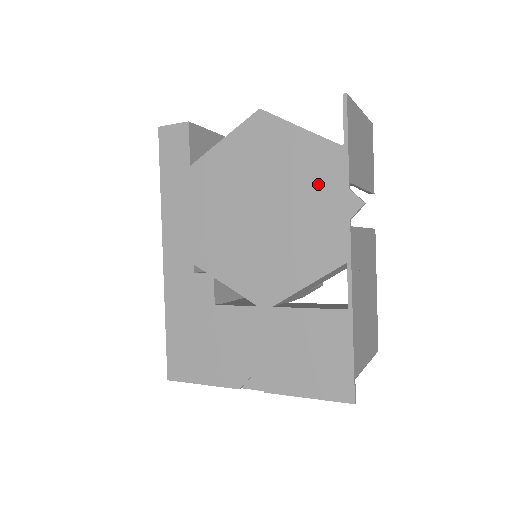
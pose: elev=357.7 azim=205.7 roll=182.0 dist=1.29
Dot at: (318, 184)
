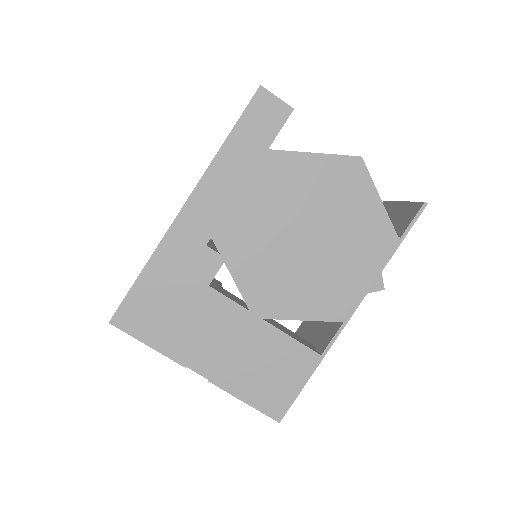
Dot at: (363, 252)
